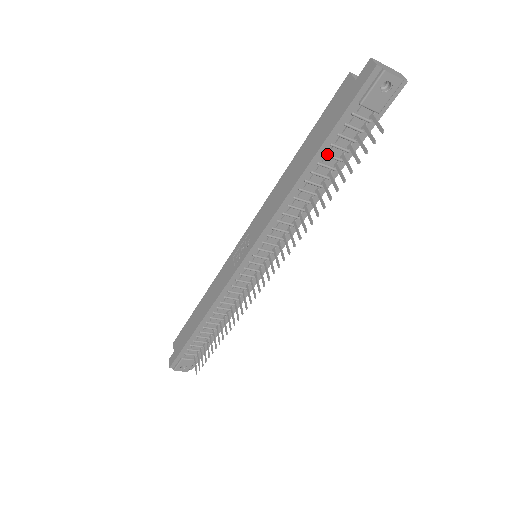
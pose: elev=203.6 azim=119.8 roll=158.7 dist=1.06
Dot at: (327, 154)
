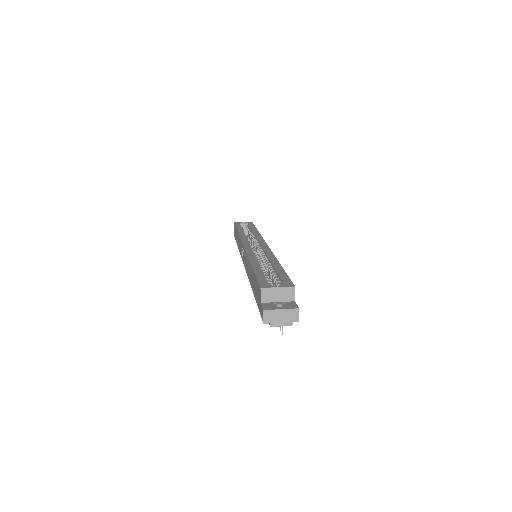
Dot at: occluded
